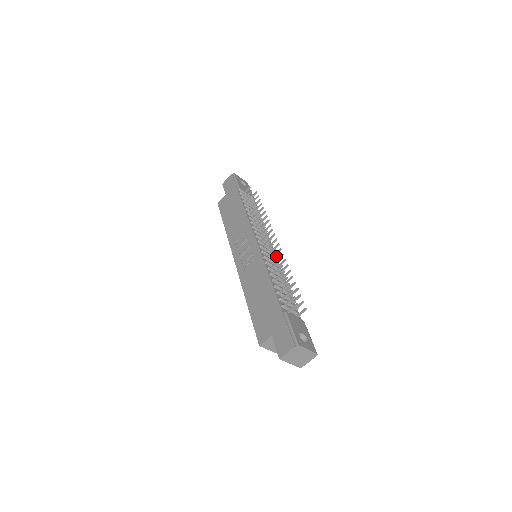
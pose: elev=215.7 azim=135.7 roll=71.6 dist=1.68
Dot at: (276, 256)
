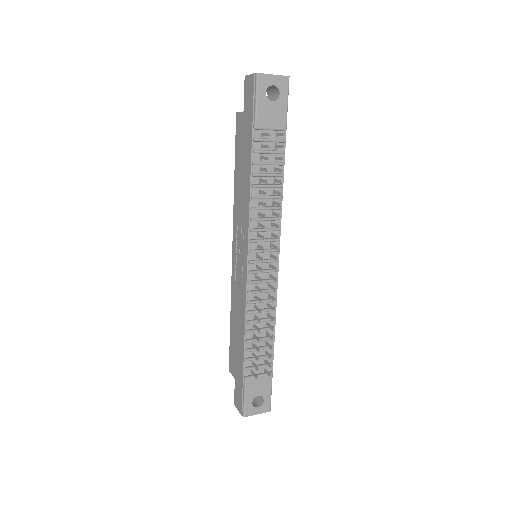
Dot at: (260, 302)
